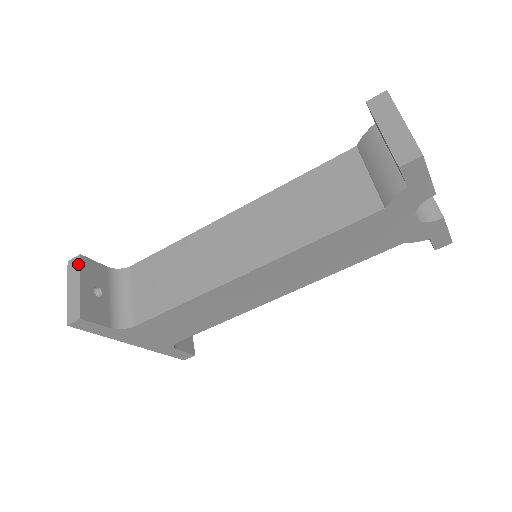
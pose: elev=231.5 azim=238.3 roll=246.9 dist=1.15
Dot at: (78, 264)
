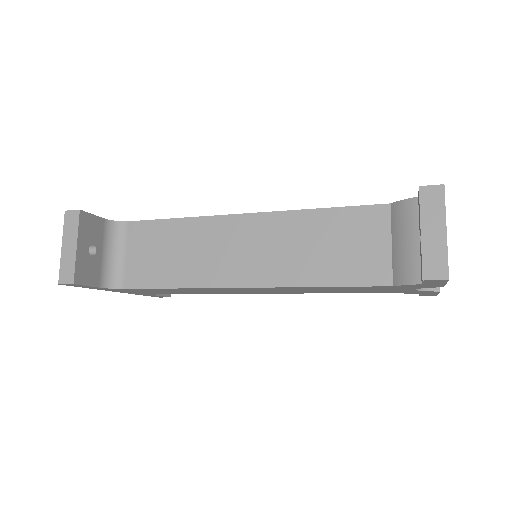
Dot at: (76, 221)
